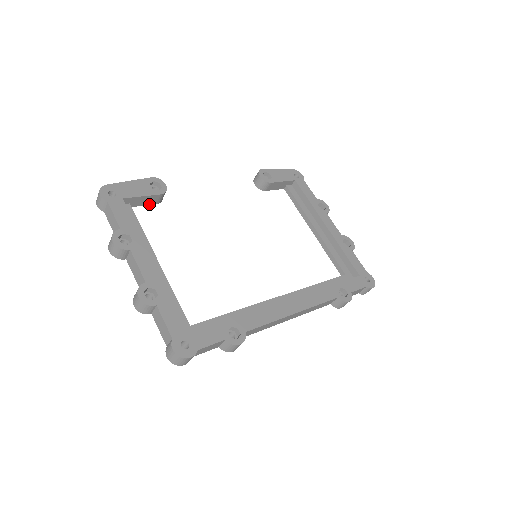
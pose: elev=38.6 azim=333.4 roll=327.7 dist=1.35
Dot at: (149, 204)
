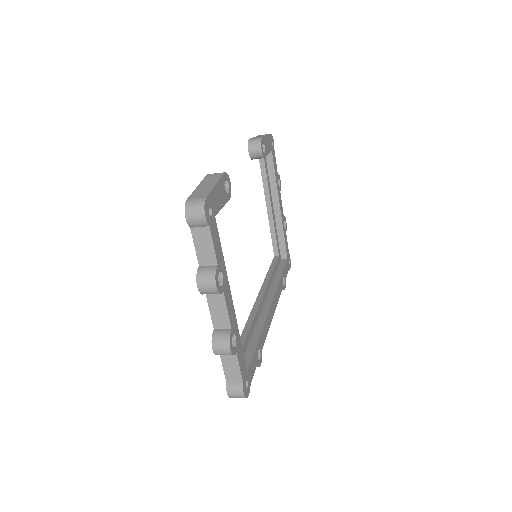
Dot at: occluded
